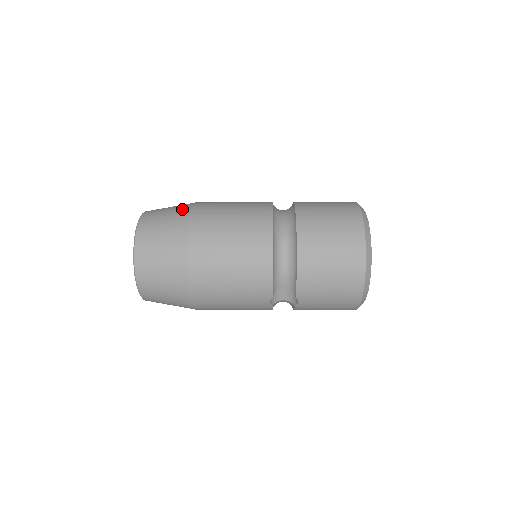
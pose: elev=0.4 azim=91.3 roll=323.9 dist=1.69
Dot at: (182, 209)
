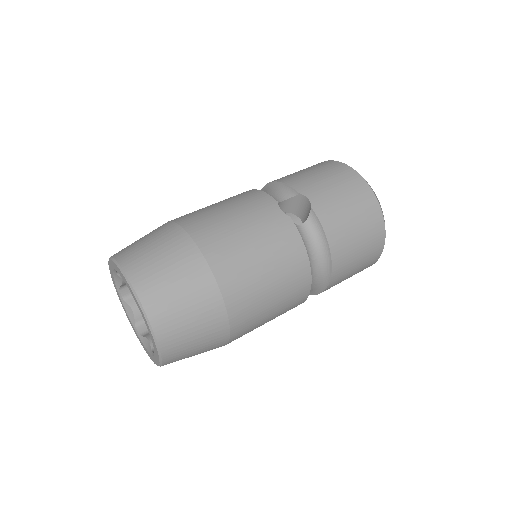
Dot at: (216, 329)
